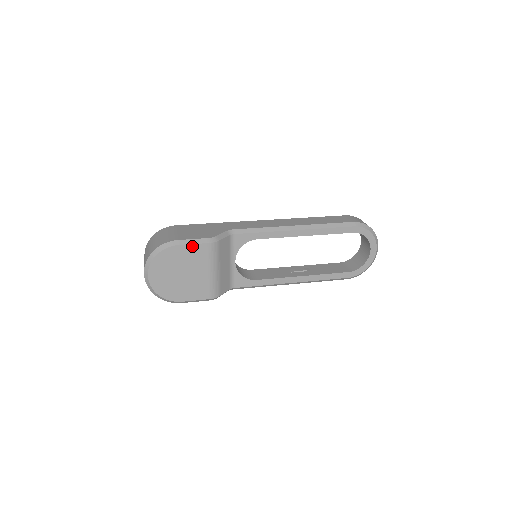
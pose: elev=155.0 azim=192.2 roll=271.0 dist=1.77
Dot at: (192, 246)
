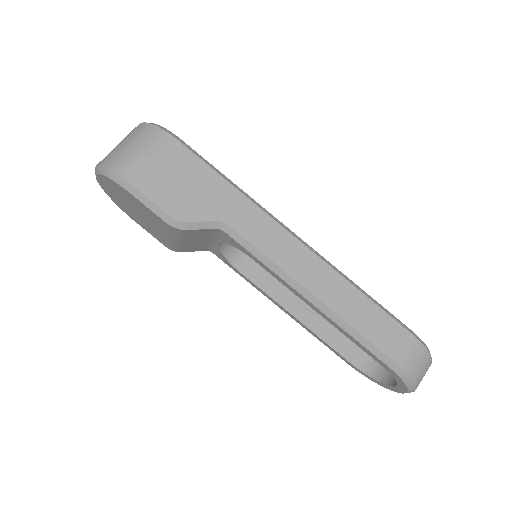
Dot at: (147, 207)
